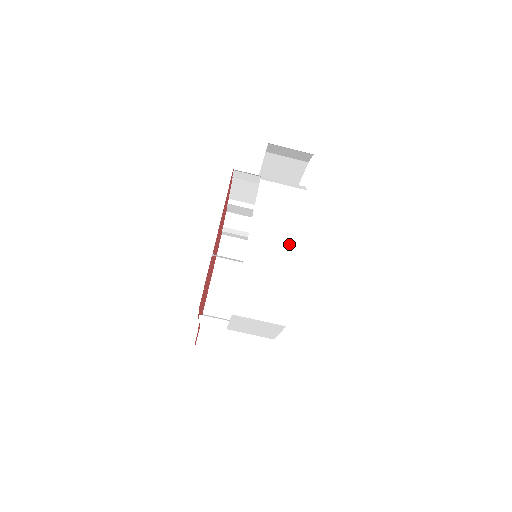
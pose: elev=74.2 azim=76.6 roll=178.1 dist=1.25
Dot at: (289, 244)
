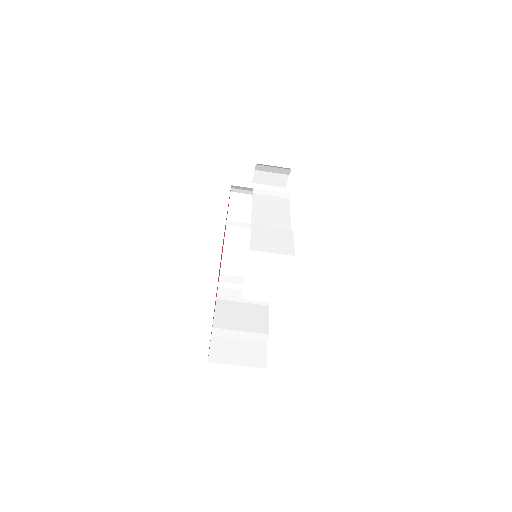
Dot at: (284, 219)
